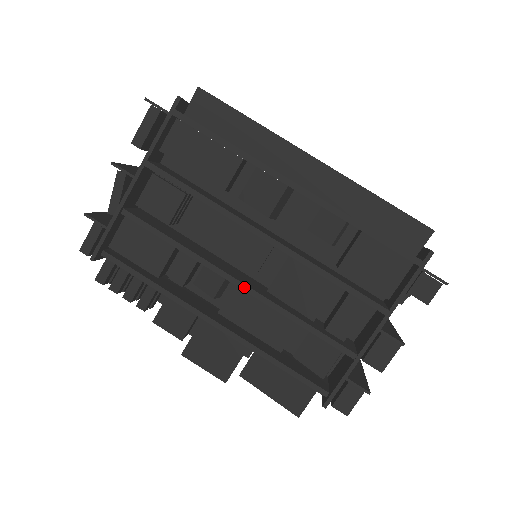
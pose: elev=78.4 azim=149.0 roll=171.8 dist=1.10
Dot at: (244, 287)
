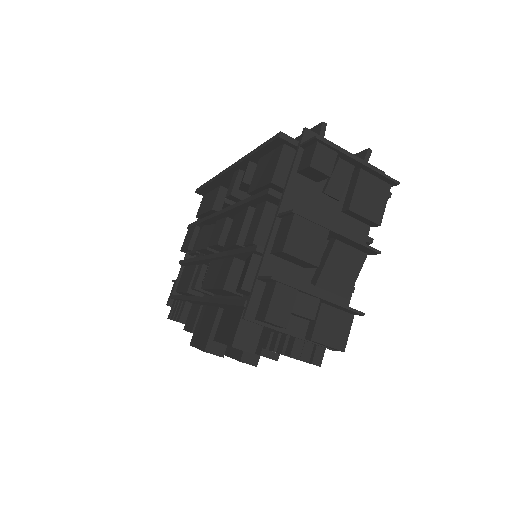
Dot at: (211, 256)
